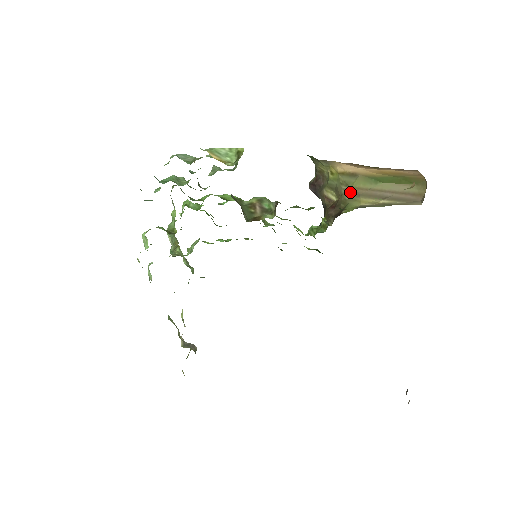
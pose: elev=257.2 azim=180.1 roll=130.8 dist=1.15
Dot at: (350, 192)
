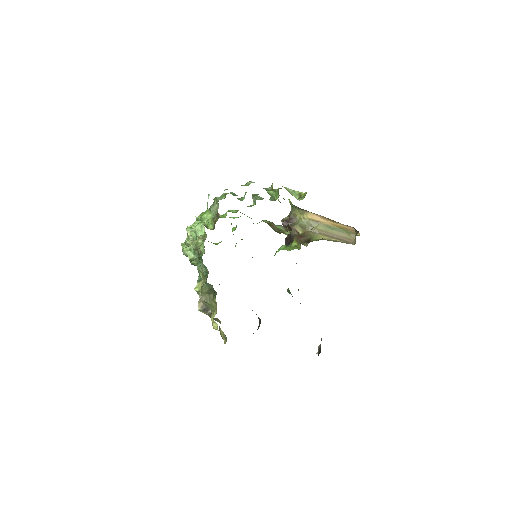
Dot at: (314, 231)
